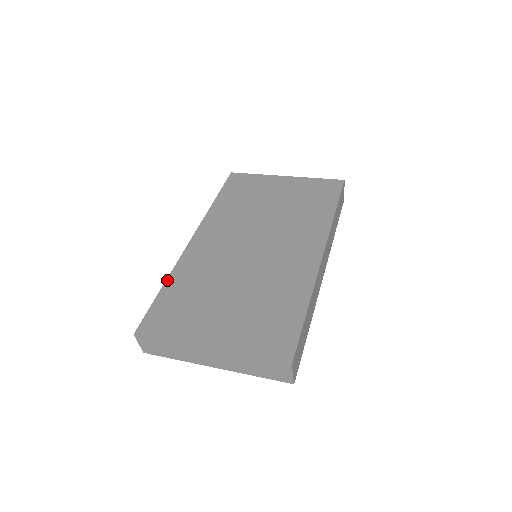
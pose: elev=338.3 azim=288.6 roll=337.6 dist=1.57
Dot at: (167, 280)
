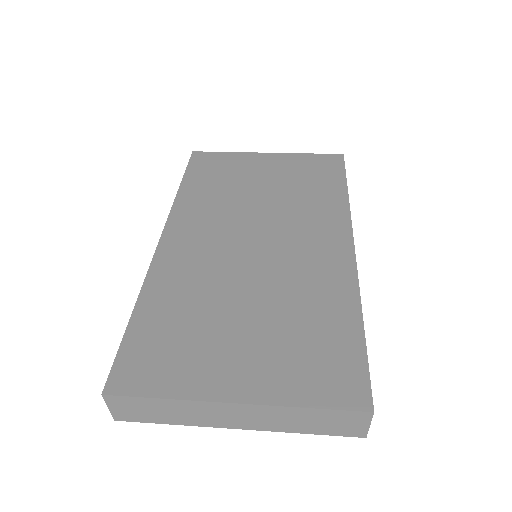
Dot at: (138, 301)
